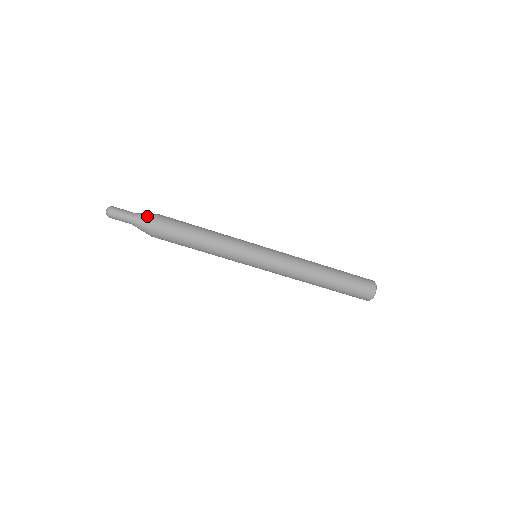
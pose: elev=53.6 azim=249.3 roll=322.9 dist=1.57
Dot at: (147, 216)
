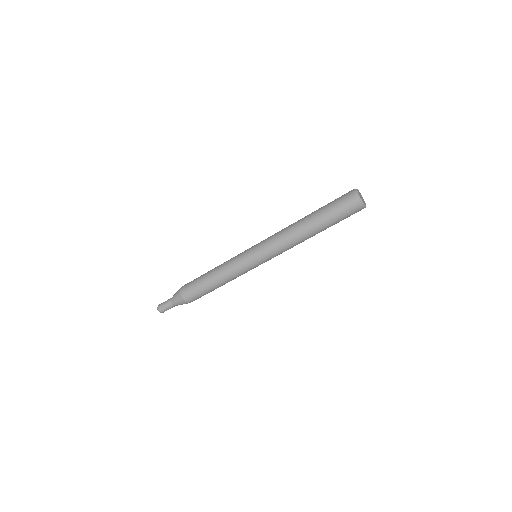
Dot at: (177, 292)
